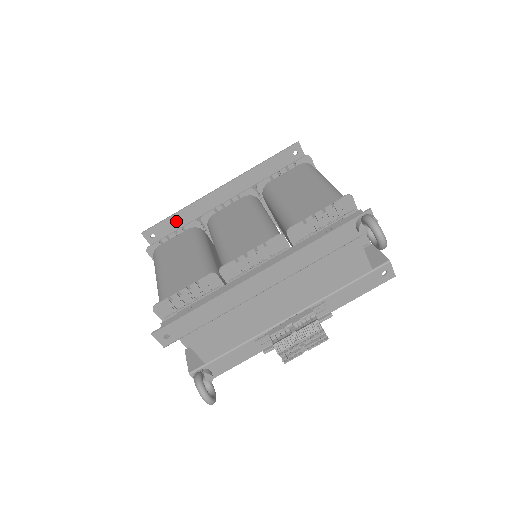
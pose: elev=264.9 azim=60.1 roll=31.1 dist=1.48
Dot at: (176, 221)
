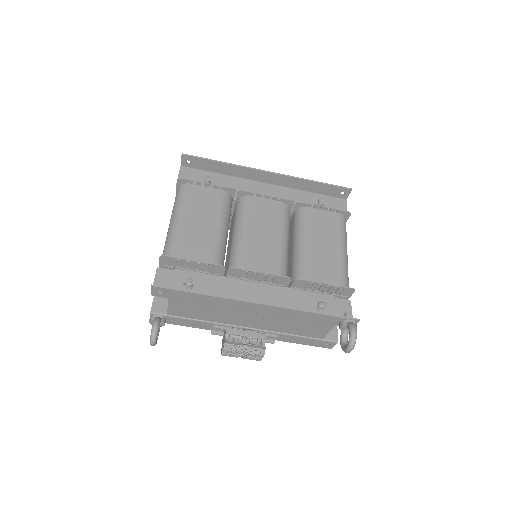
Dot at: (216, 166)
